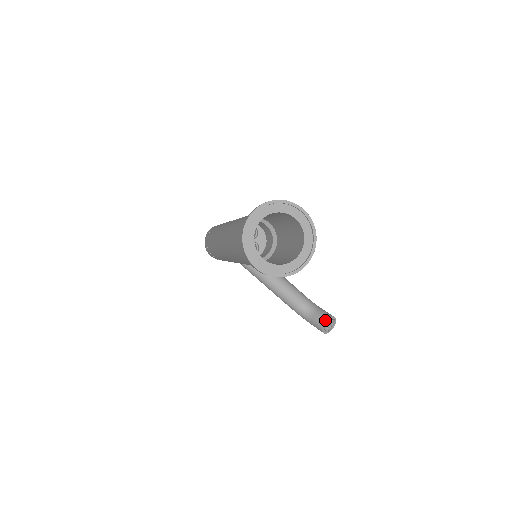
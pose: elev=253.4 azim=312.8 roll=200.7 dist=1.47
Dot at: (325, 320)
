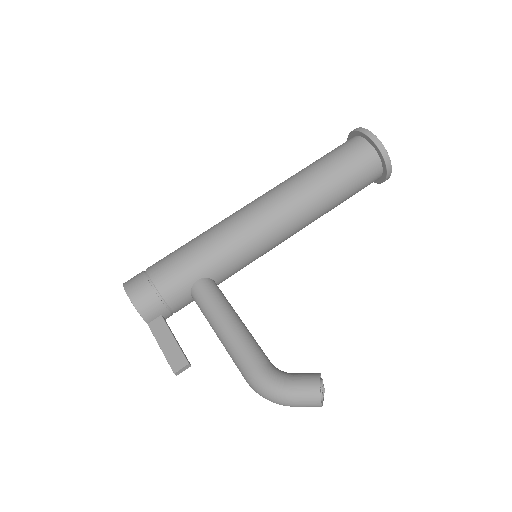
Dot at: occluded
